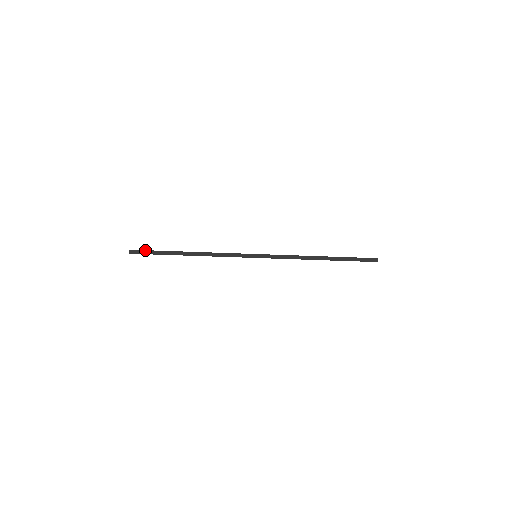
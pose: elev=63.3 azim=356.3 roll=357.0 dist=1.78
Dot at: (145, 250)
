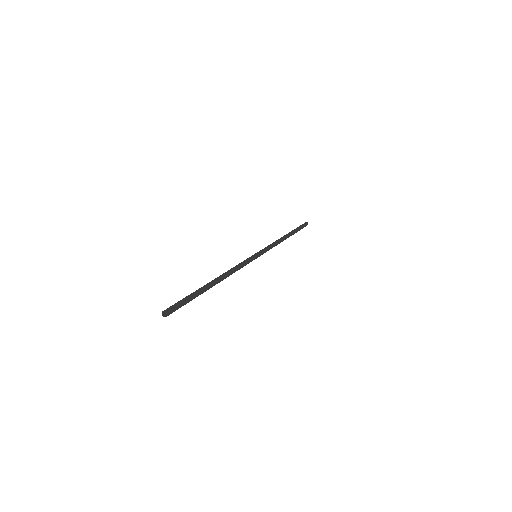
Dot at: (178, 301)
